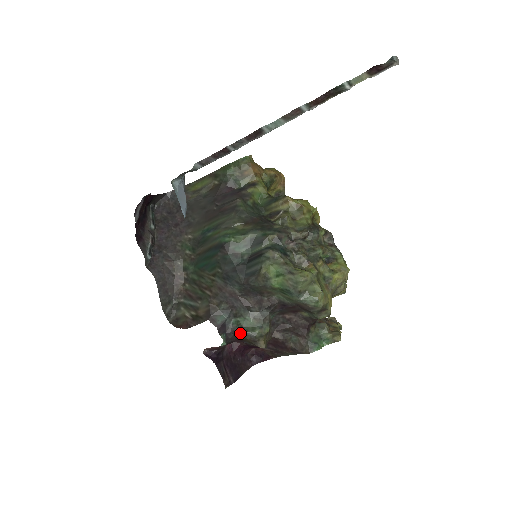
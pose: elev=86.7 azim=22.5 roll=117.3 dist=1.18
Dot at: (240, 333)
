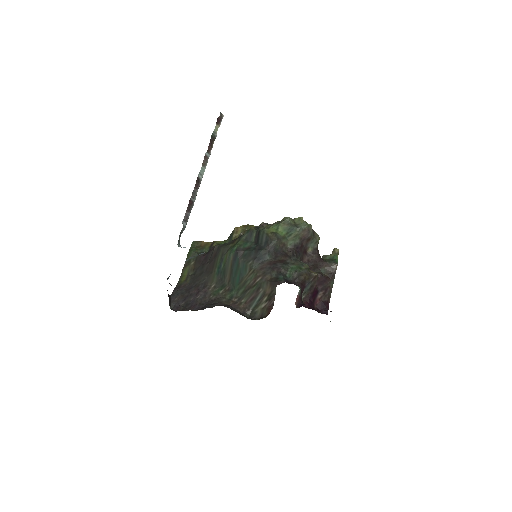
Dot at: (298, 275)
